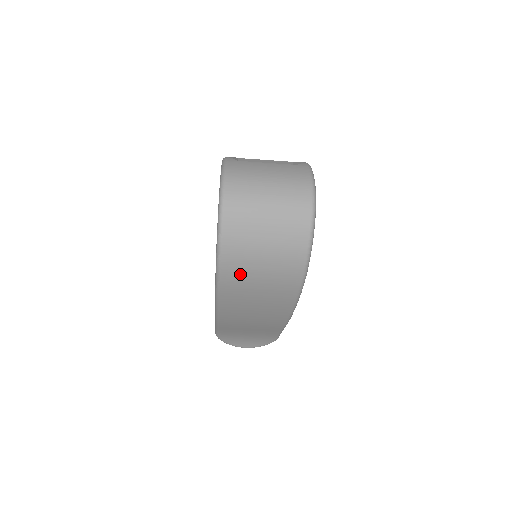
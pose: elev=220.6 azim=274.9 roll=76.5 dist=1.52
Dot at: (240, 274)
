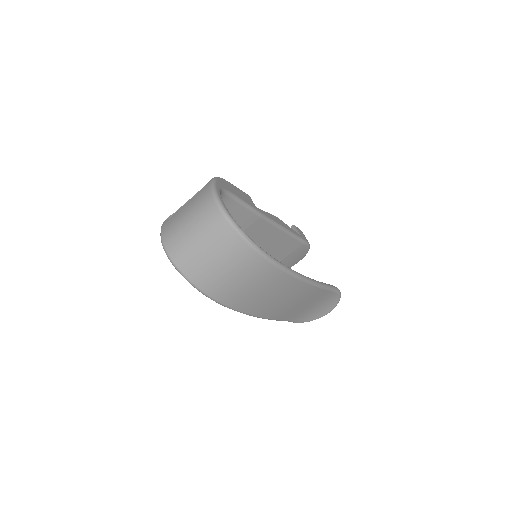
Dot at: (227, 291)
